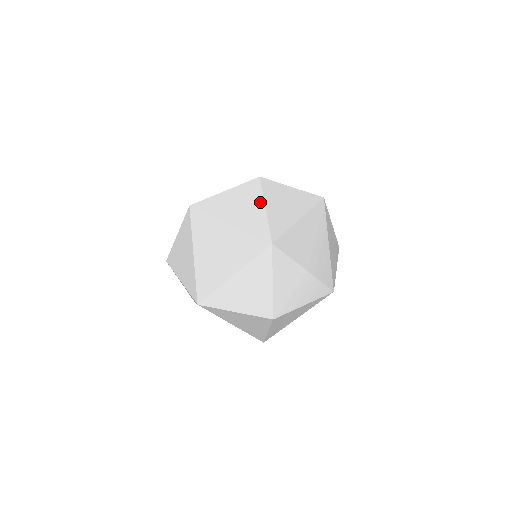
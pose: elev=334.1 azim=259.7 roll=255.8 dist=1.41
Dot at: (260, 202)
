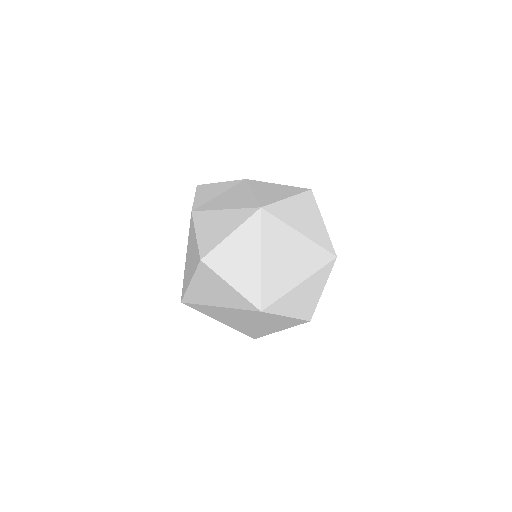
Dot at: (319, 215)
